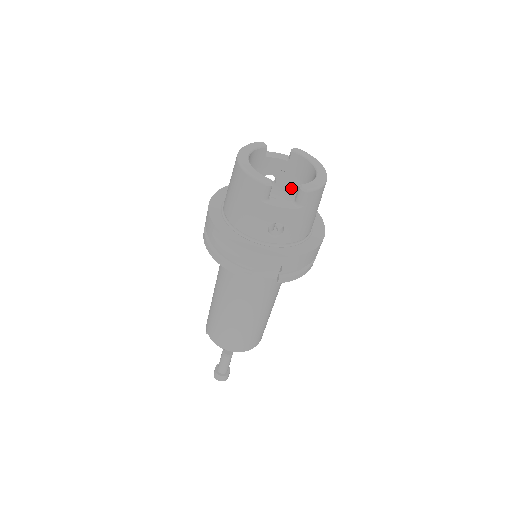
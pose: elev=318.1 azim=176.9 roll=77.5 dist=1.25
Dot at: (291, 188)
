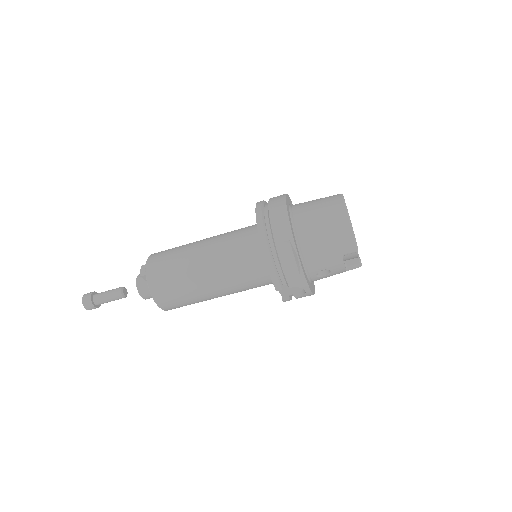
Dot at: occluded
